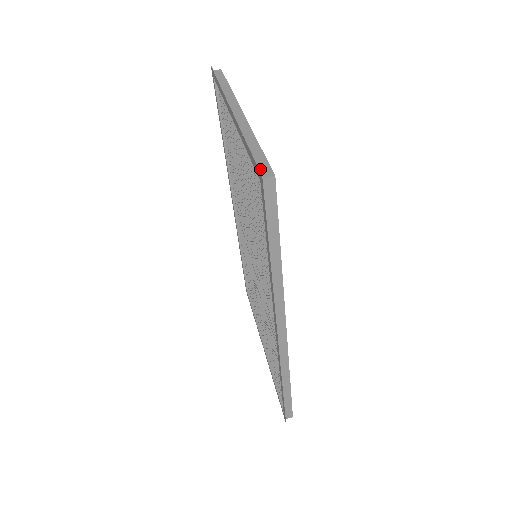
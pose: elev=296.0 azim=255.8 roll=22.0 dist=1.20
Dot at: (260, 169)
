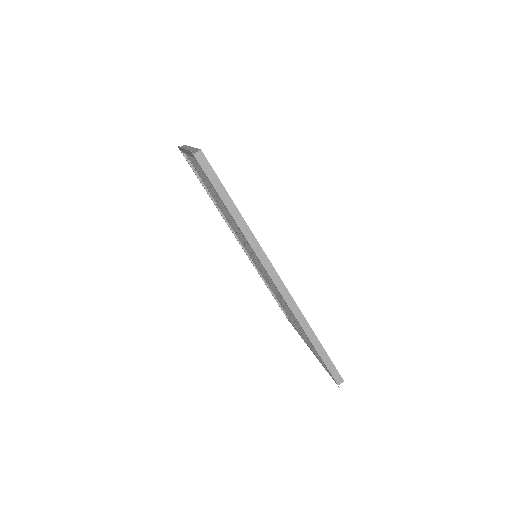
Dot at: (193, 153)
